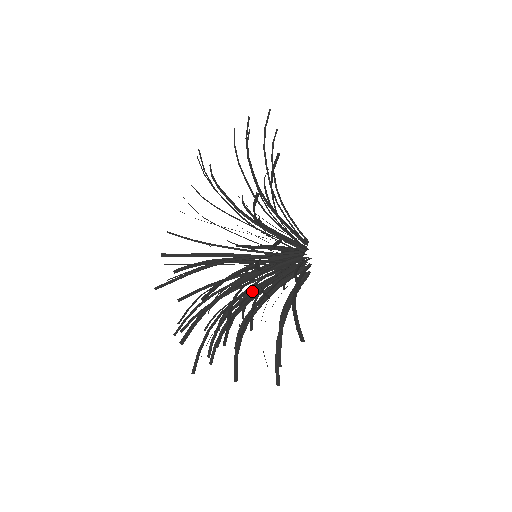
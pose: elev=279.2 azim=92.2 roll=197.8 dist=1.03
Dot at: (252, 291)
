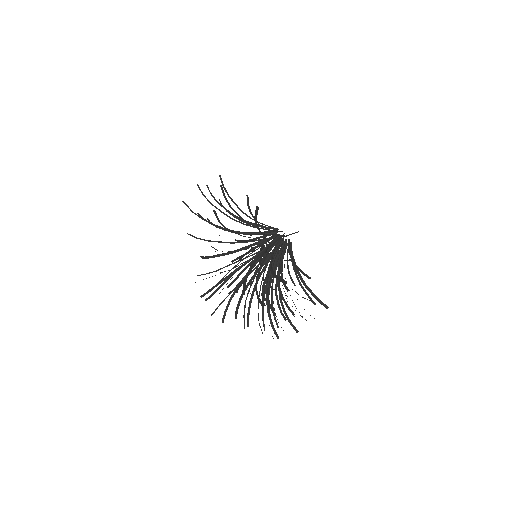
Dot at: (262, 254)
